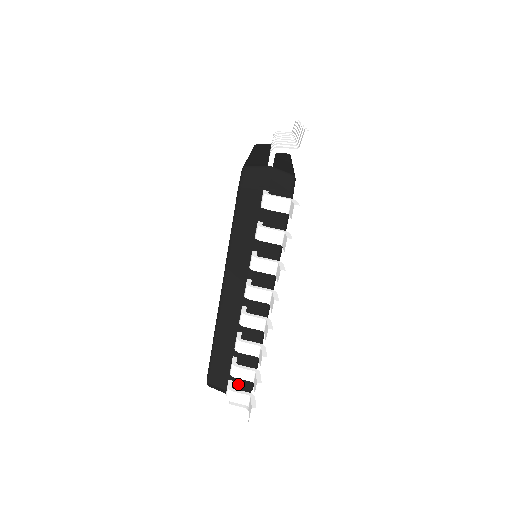
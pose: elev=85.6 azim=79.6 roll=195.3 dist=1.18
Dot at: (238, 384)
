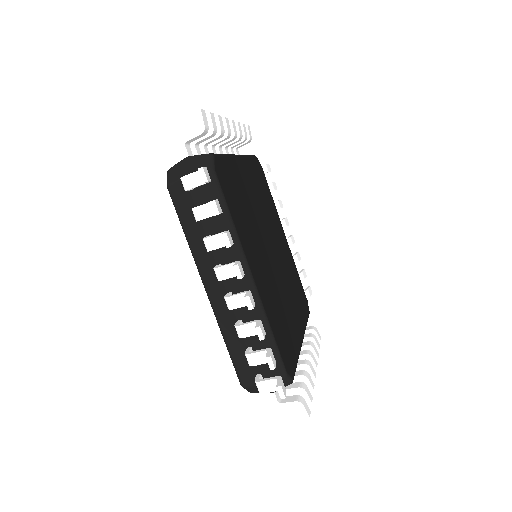
Dot at: occluded
